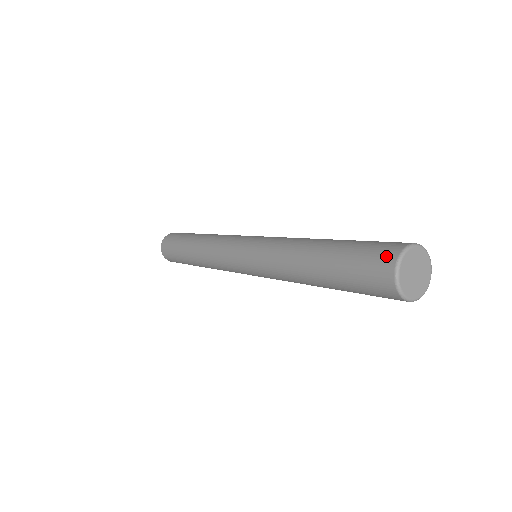
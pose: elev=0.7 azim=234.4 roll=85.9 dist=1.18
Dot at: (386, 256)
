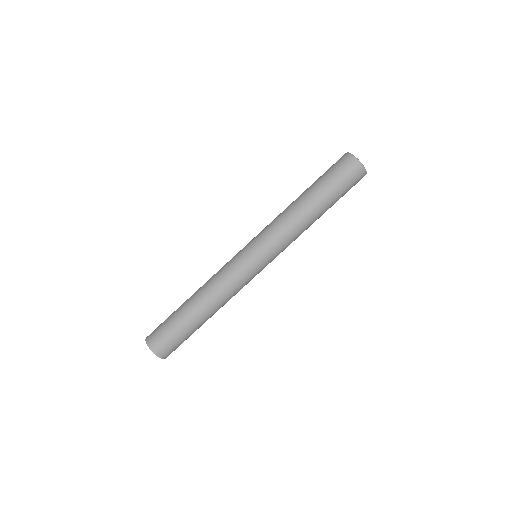
Dot at: (344, 158)
